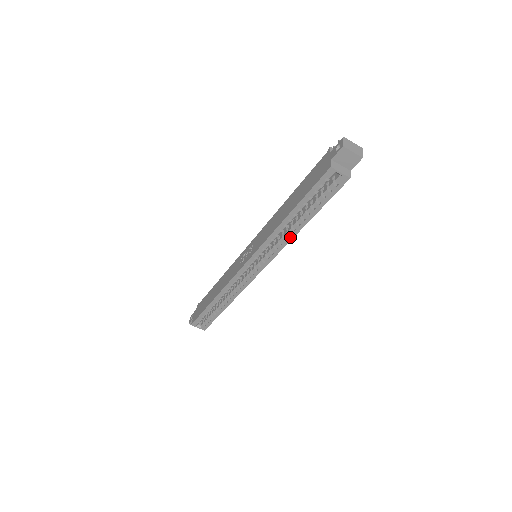
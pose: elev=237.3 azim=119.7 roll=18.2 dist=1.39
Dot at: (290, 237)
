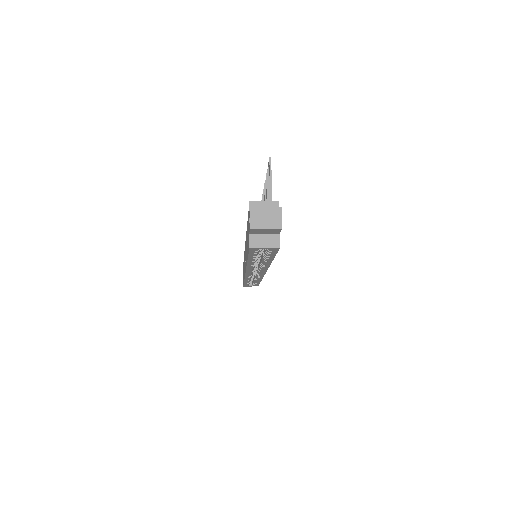
Dot at: (266, 265)
